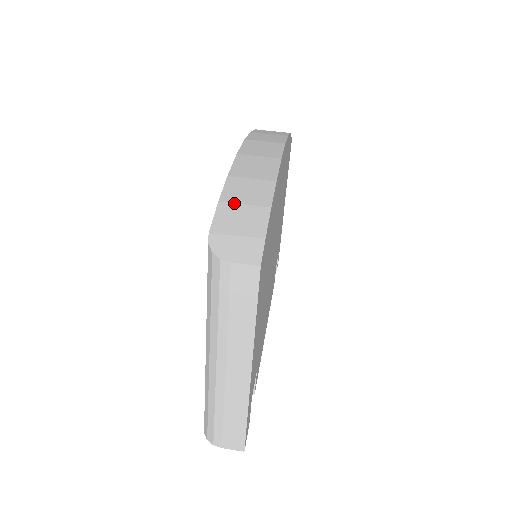
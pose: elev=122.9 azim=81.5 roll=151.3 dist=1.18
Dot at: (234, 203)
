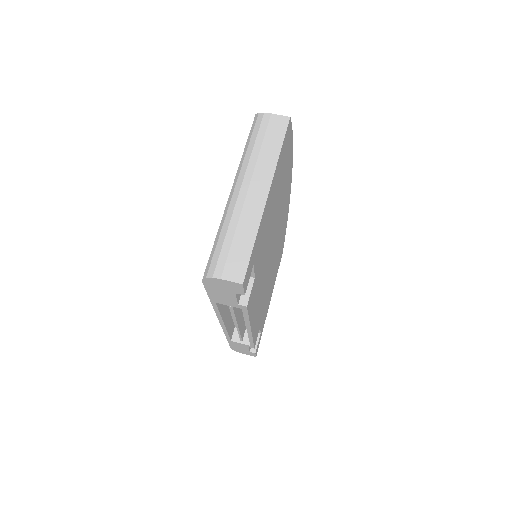
Dot at: occluded
